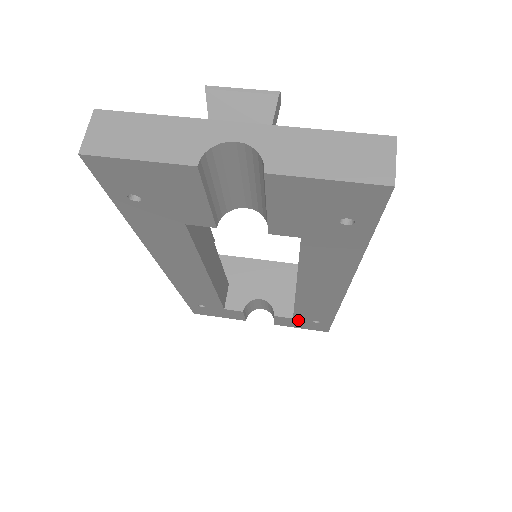
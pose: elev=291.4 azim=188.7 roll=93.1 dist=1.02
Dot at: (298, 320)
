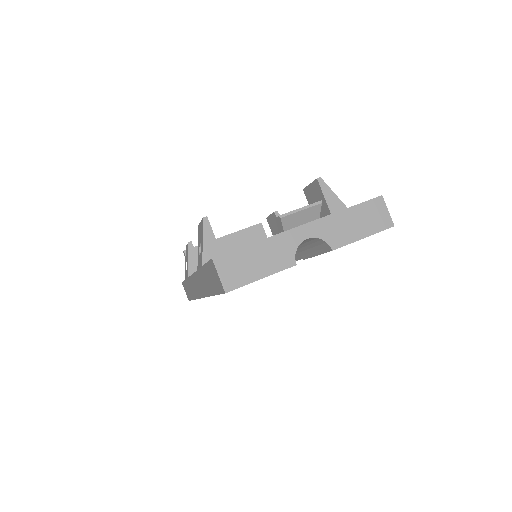
Dot at: occluded
